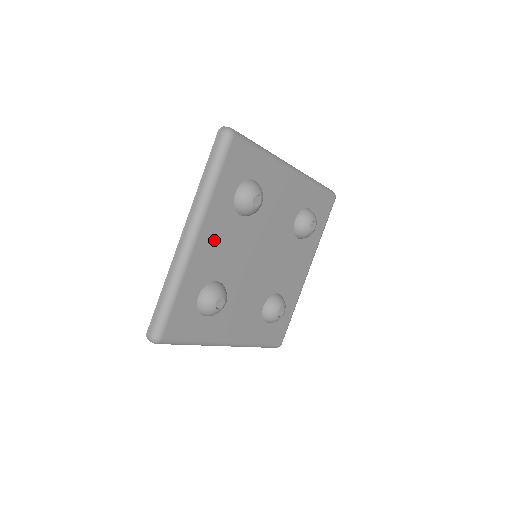
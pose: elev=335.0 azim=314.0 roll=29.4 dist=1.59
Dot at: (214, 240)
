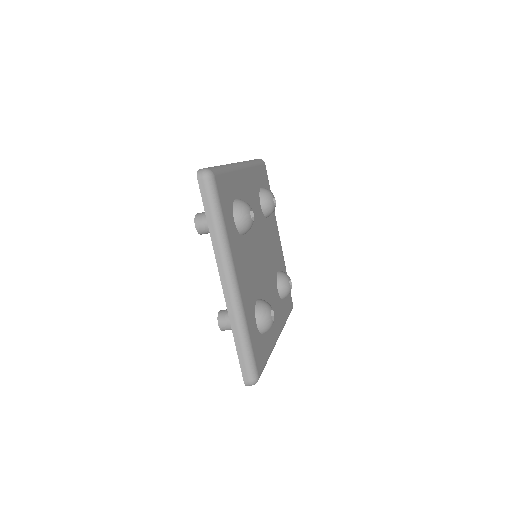
Dot at: (249, 188)
